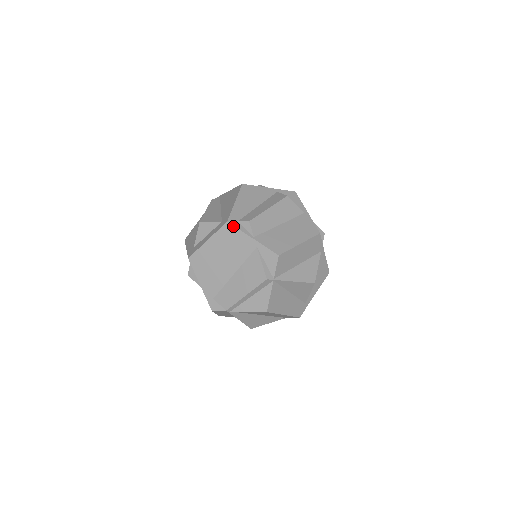
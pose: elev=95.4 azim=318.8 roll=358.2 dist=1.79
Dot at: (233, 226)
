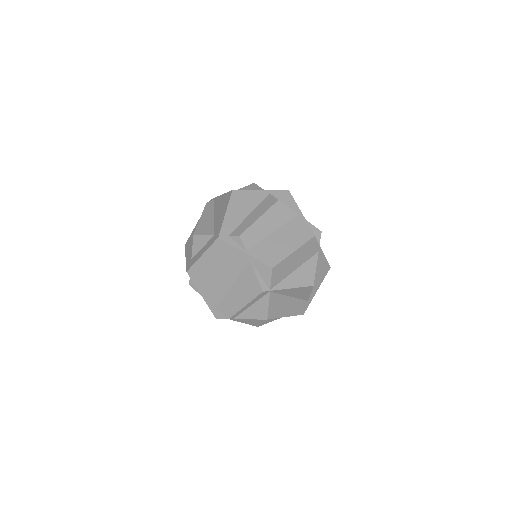
Dot at: (224, 241)
